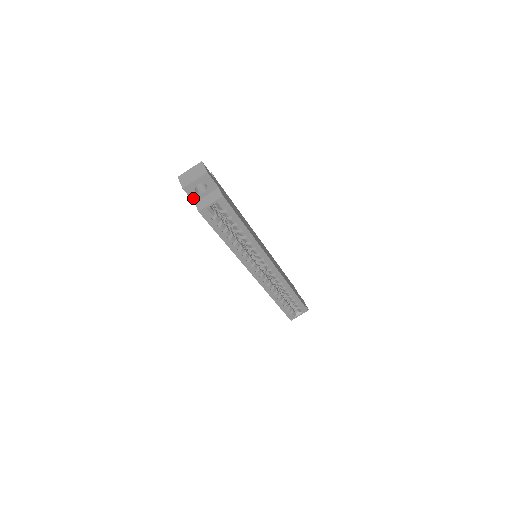
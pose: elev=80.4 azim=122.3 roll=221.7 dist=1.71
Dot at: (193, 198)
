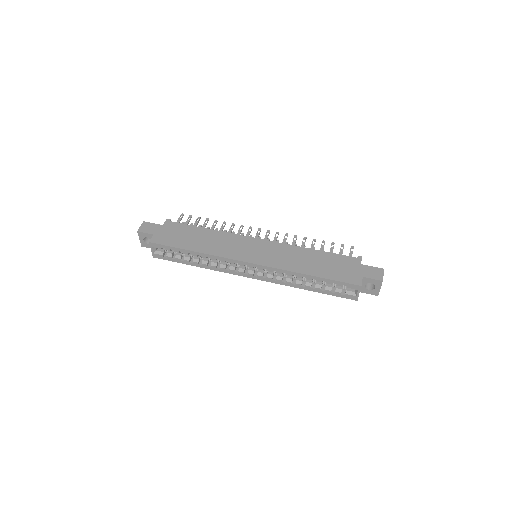
Dot at: occluded
